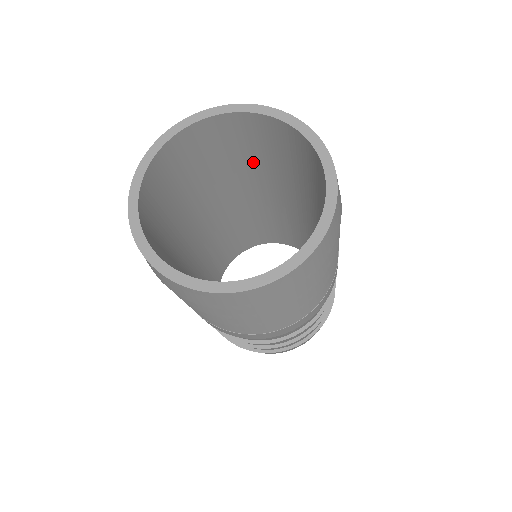
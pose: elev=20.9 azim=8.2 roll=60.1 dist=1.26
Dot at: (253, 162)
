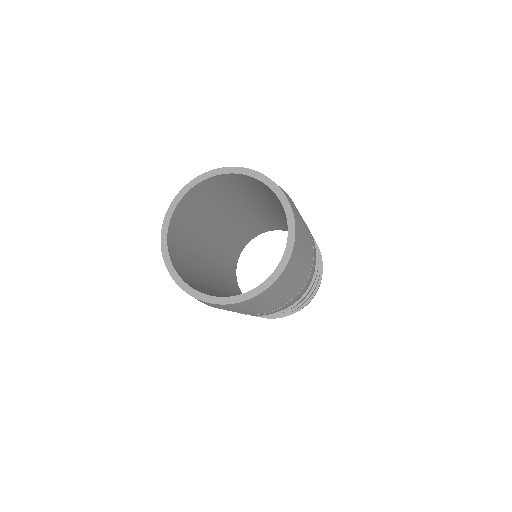
Dot at: (221, 201)
